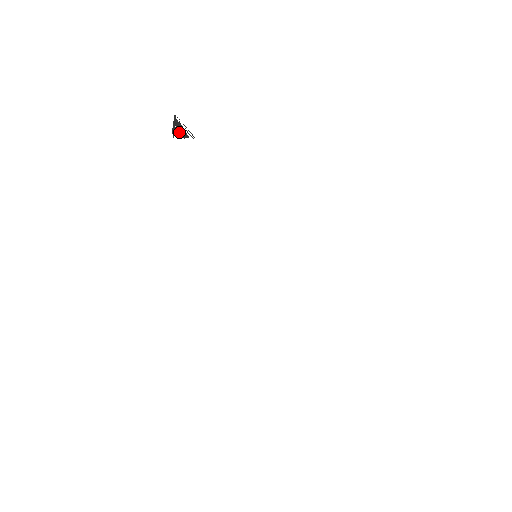
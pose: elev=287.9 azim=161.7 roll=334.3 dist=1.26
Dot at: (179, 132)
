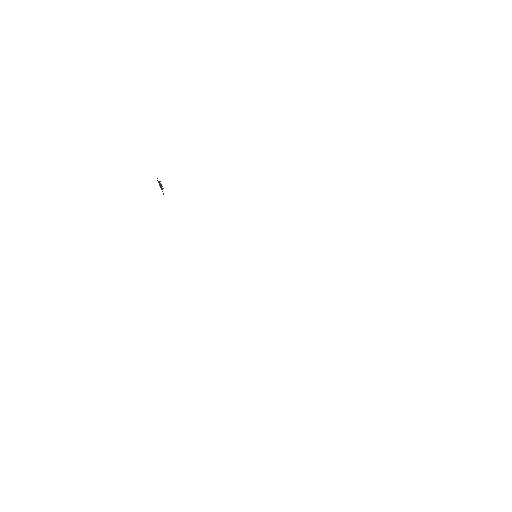
Dot at: occluded
